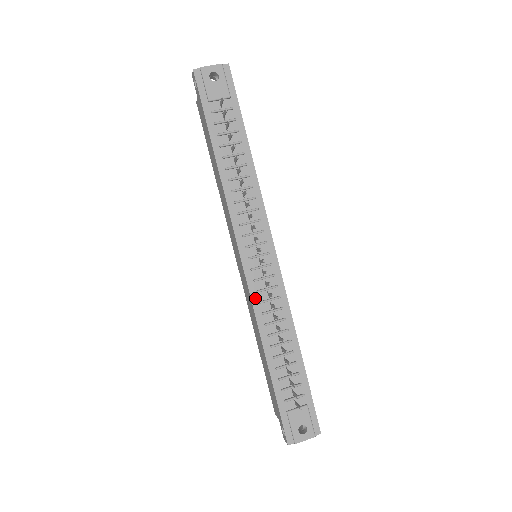
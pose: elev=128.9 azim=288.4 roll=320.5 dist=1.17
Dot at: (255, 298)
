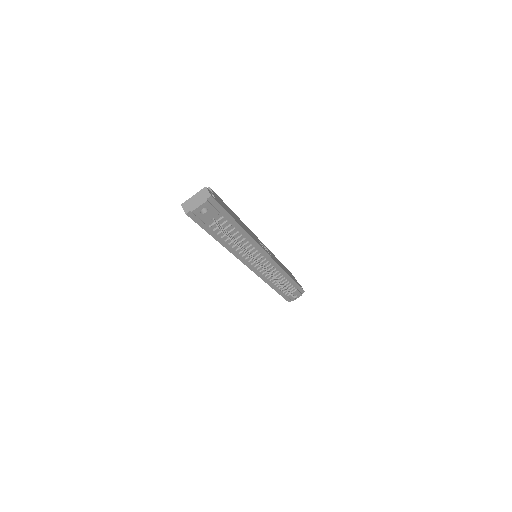
Dot at: (262, 276)
